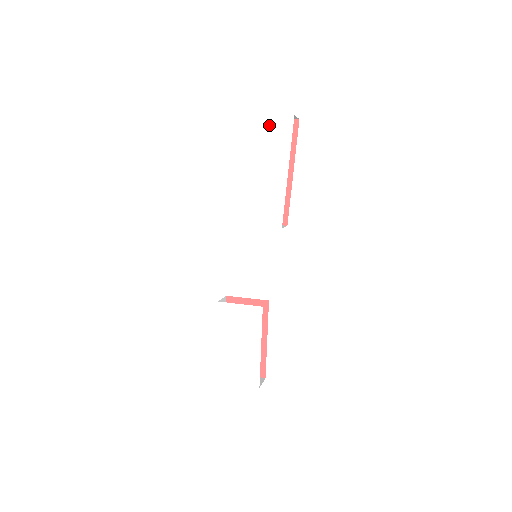
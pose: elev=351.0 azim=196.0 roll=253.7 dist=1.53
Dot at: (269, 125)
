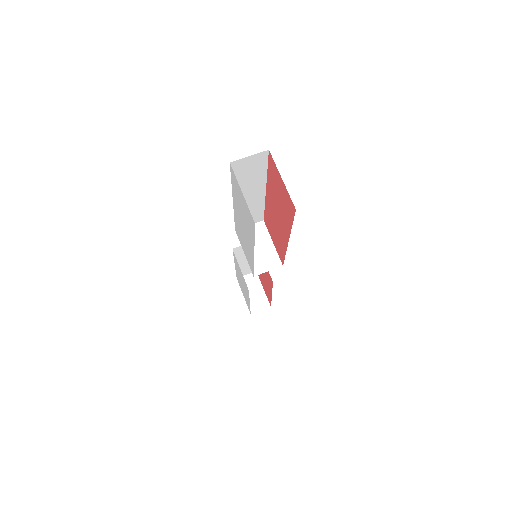
Dot at: (241, 198)
